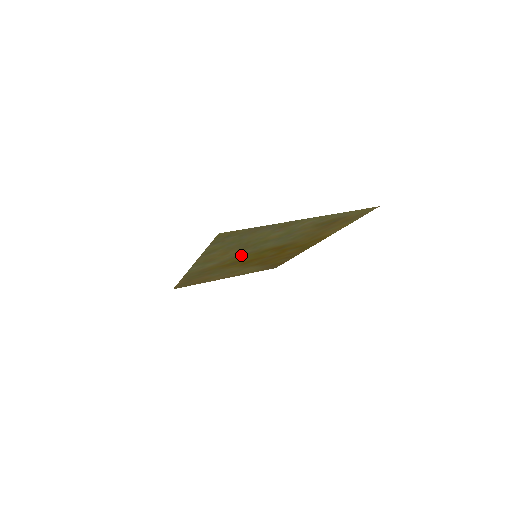
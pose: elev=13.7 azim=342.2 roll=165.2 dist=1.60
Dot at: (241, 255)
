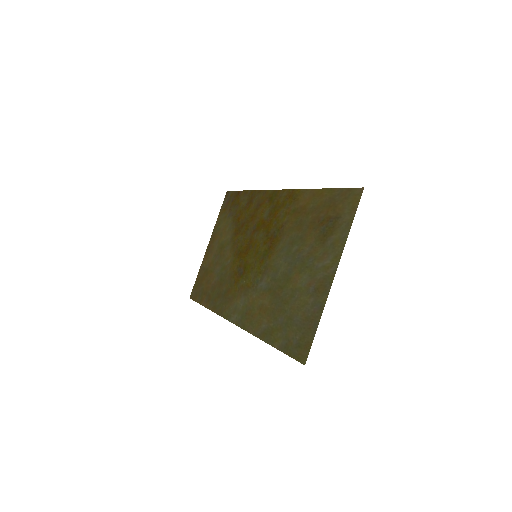
Dot at: (257, 280)
